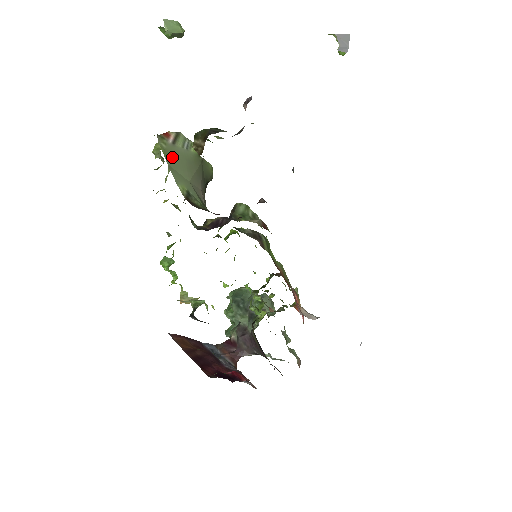
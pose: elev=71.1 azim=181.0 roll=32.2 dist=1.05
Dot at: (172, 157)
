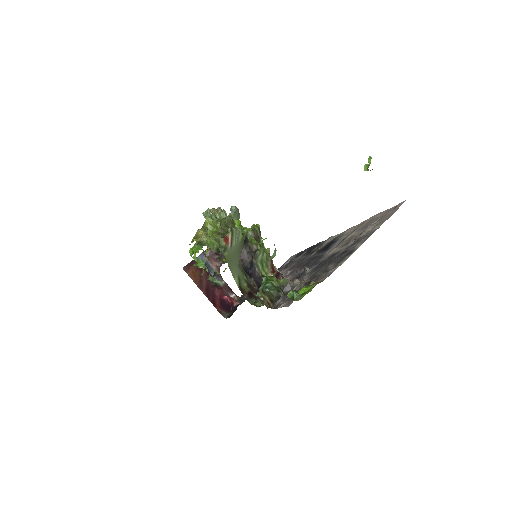
Dot at: (231, 258)
